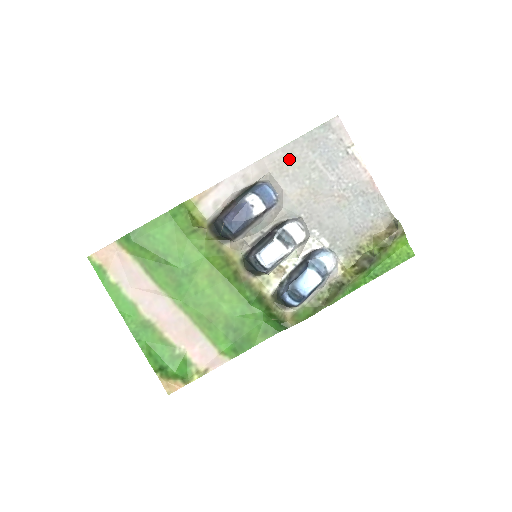
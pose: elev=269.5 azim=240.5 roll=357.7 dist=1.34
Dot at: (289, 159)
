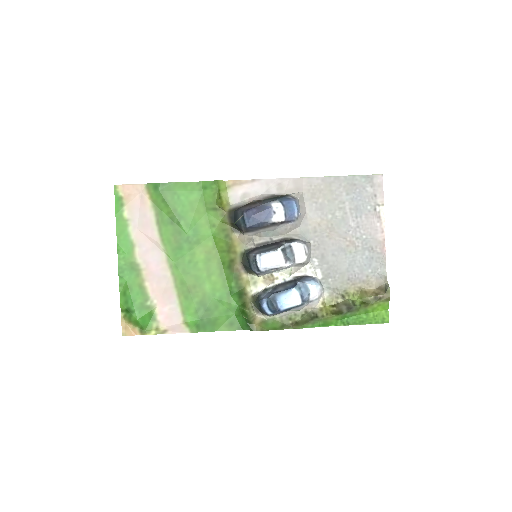
Dot at: (324, 189)
